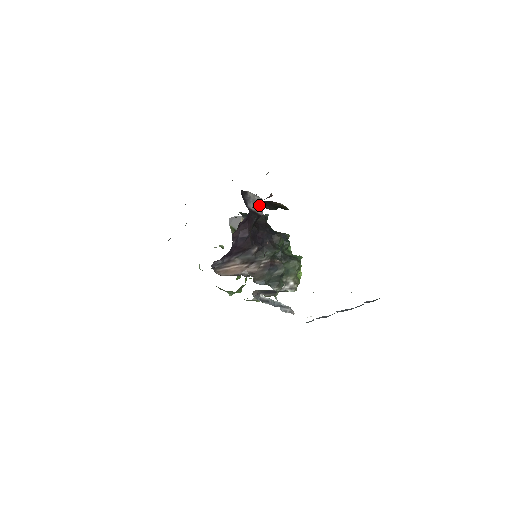
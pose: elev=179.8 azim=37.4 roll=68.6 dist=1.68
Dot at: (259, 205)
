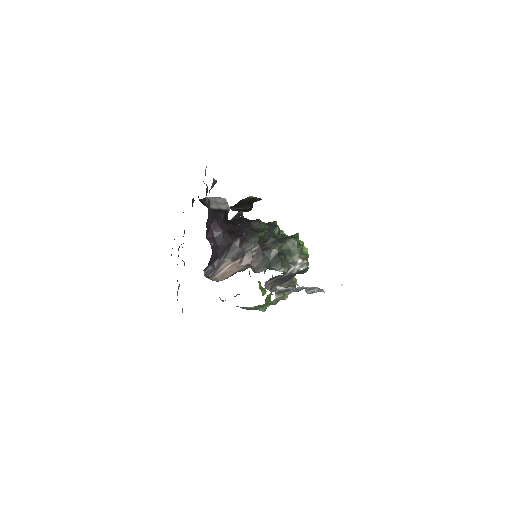
Dot at: (222, 203)
